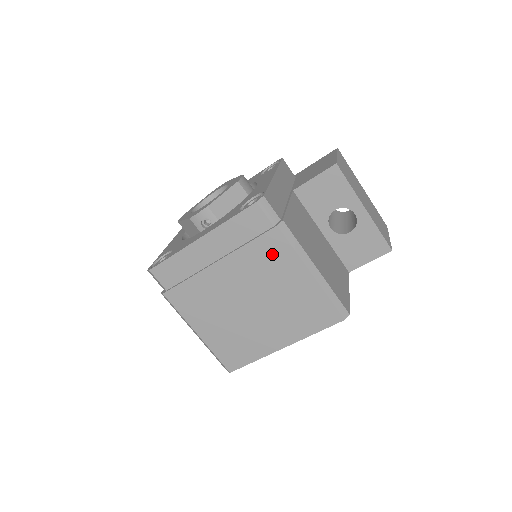
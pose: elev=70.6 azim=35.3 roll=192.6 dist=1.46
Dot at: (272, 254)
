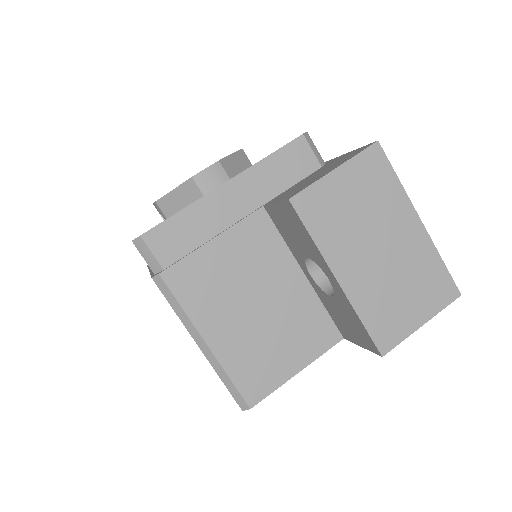
Dot at: occluded
